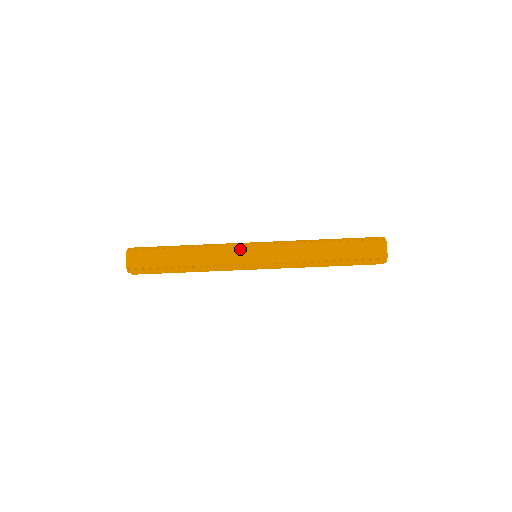
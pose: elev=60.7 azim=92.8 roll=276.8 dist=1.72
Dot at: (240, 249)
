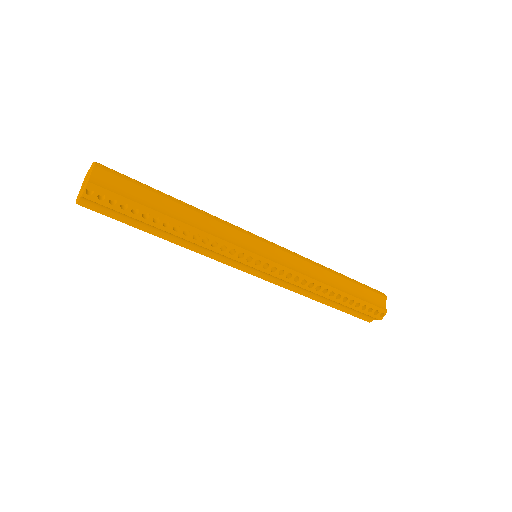
Dot at: (250, 236)
